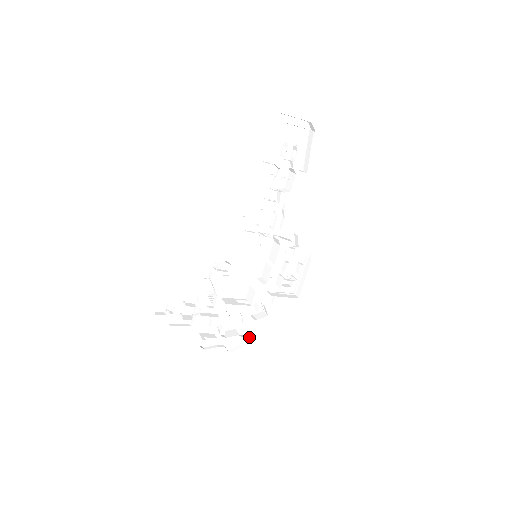
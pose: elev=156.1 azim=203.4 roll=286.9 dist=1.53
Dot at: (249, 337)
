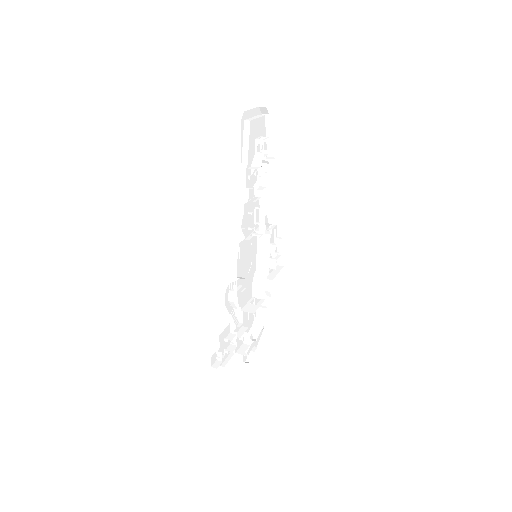
Dot at: (264, 324)
